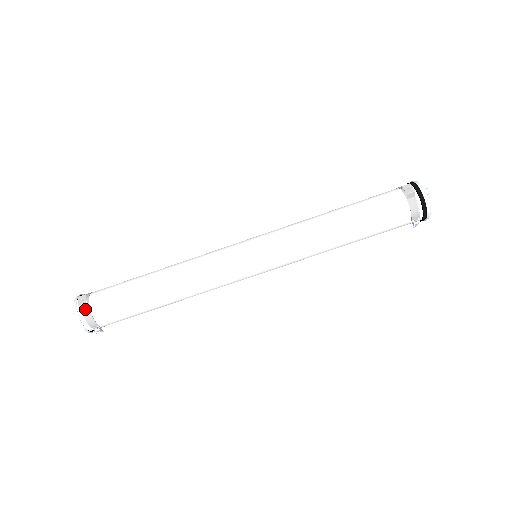
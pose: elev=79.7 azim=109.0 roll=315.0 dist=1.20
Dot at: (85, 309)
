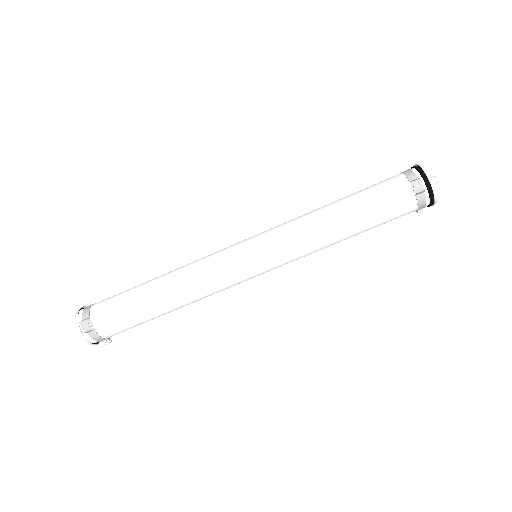
Dot at: (91, 332)
